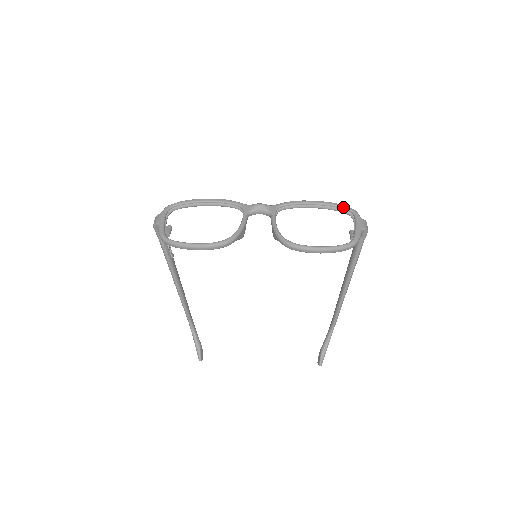
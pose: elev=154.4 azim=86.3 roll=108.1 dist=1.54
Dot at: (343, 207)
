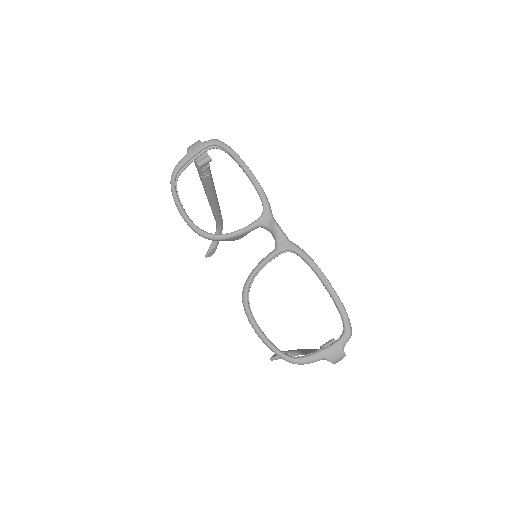
Dot at: (343, 318)
